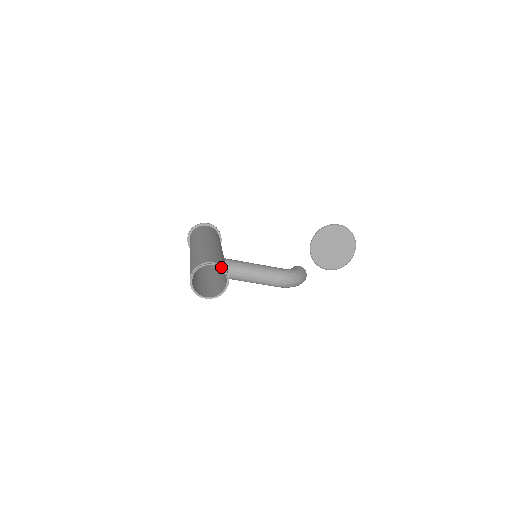
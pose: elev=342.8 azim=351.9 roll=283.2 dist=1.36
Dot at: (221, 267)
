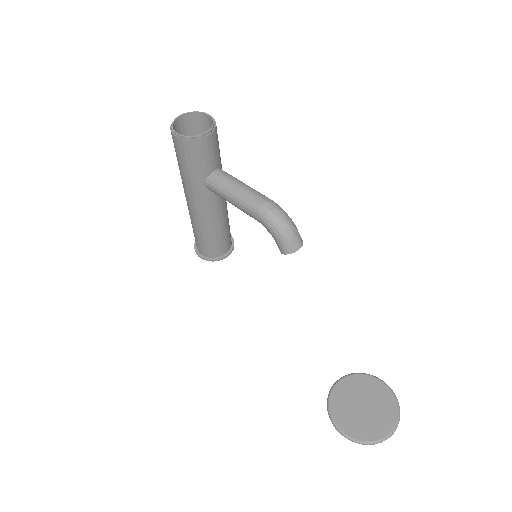
Dot at: (214, 121)
